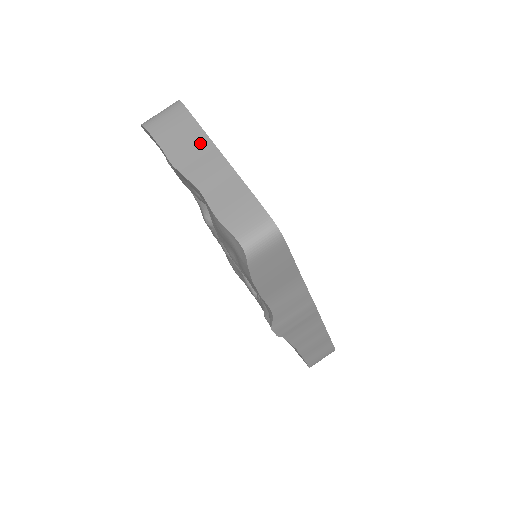
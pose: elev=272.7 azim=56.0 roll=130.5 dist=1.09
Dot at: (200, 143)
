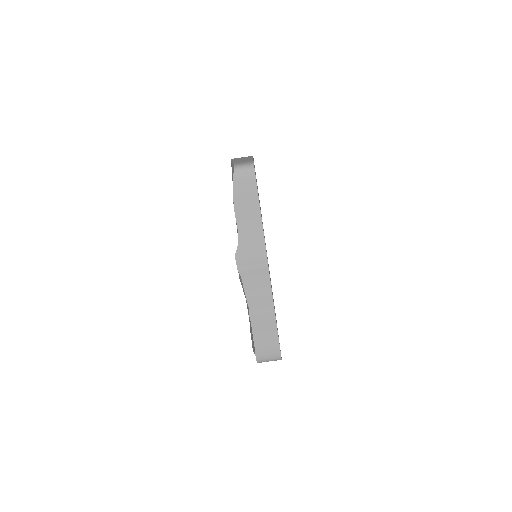
Dot at: occluded
